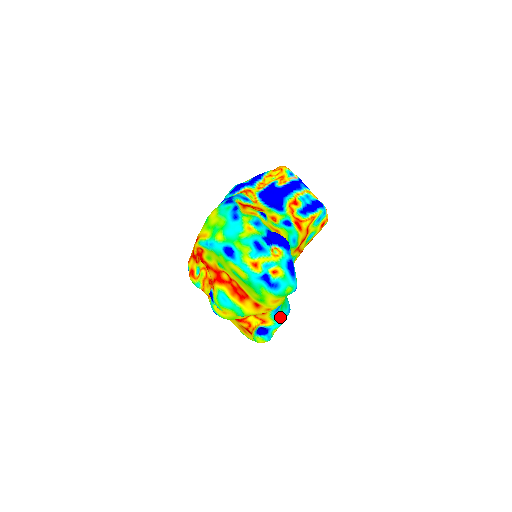
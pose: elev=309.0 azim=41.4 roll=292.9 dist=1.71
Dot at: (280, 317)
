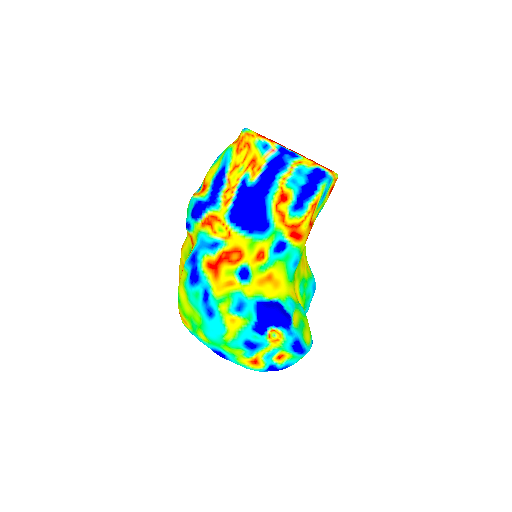
Dot at: (305, 310)
